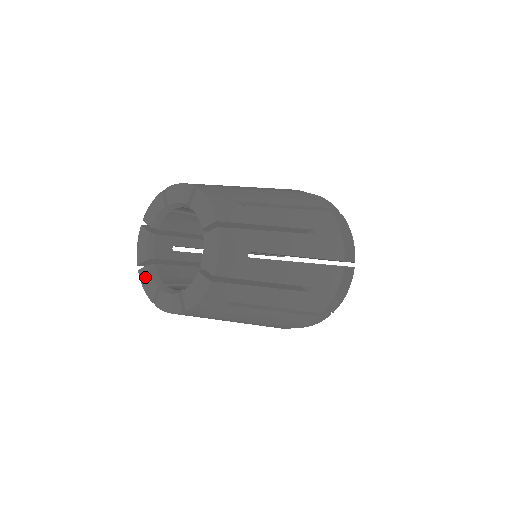
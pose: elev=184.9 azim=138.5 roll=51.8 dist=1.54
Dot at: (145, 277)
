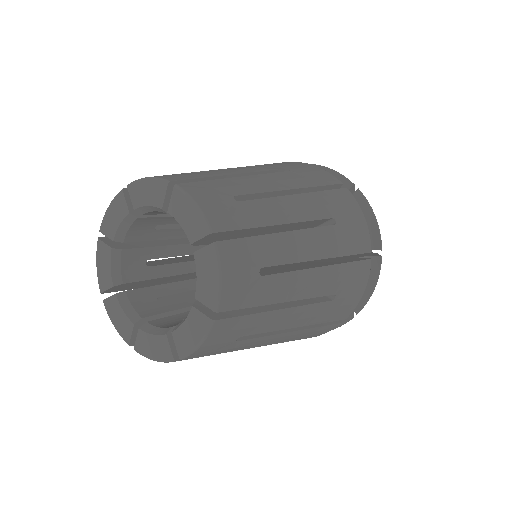
Dot at: (114, 310)
